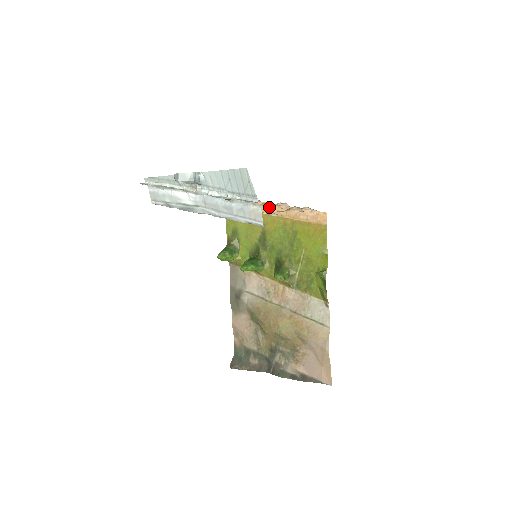
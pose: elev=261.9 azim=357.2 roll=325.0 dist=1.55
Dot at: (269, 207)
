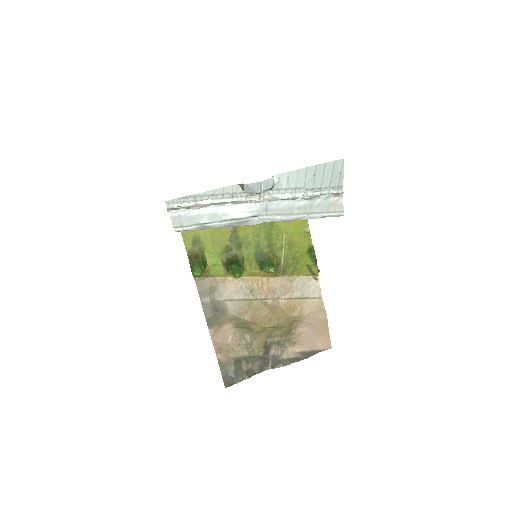
Dot at: occluded
